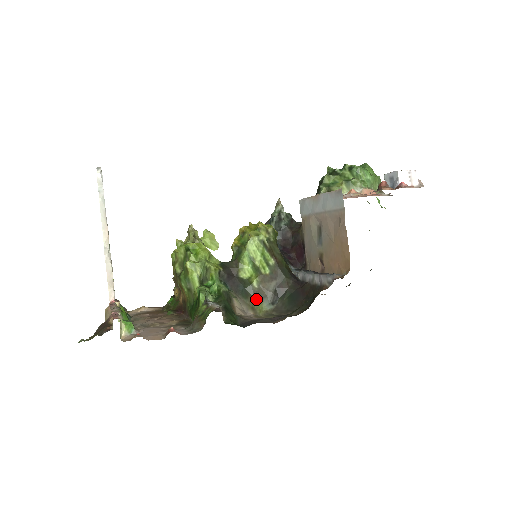
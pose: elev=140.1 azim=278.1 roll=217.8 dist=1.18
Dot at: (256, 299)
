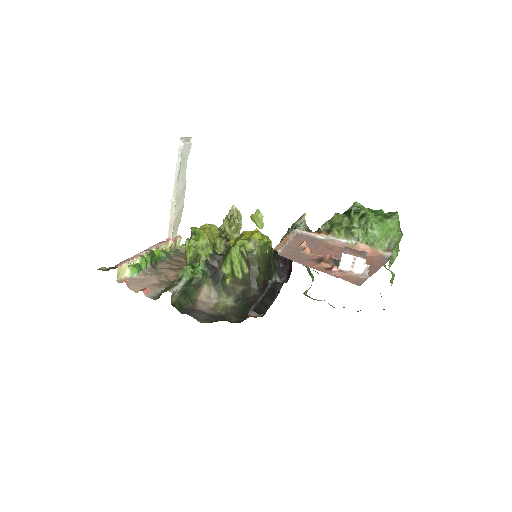
Dot at: (225, 292)
